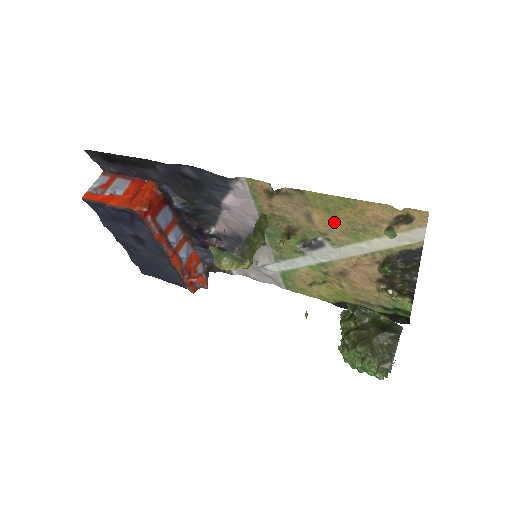
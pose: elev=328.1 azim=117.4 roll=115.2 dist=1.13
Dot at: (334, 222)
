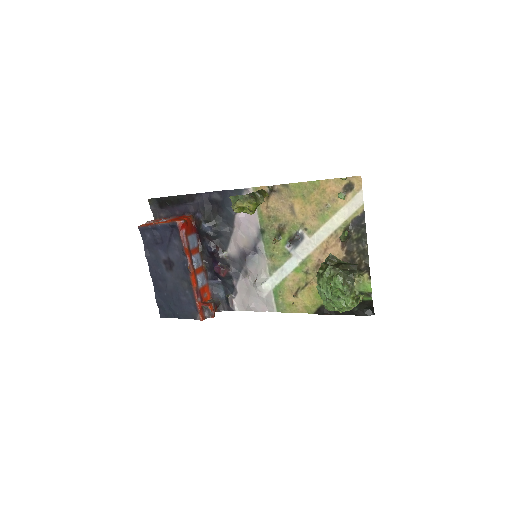
Dot at: (308, 208)
